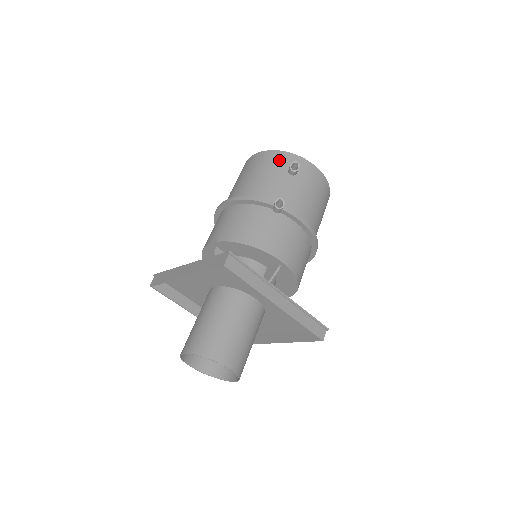
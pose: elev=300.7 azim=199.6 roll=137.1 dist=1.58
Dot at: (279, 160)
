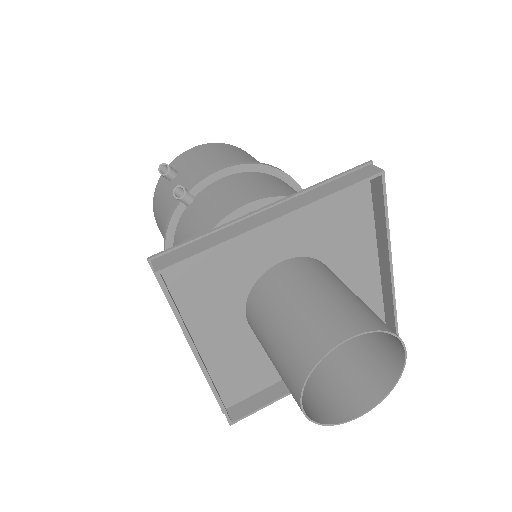
Dot at: (159, 191)
